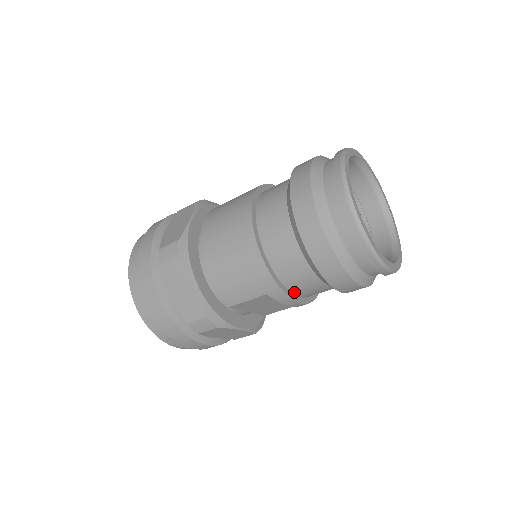
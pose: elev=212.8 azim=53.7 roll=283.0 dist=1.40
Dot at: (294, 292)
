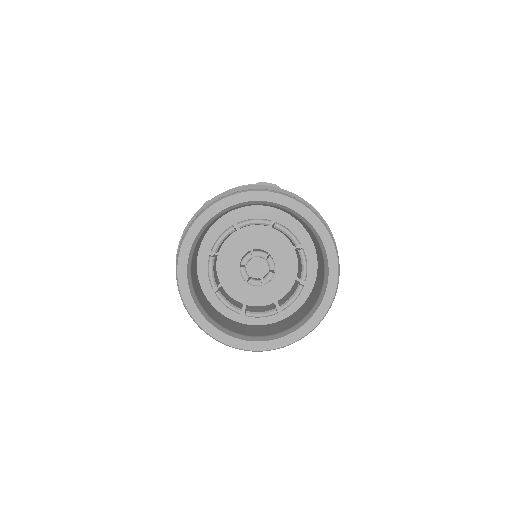
Dot at: occluded
